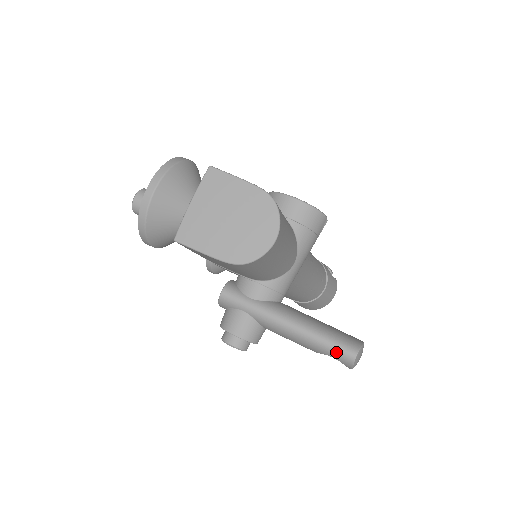
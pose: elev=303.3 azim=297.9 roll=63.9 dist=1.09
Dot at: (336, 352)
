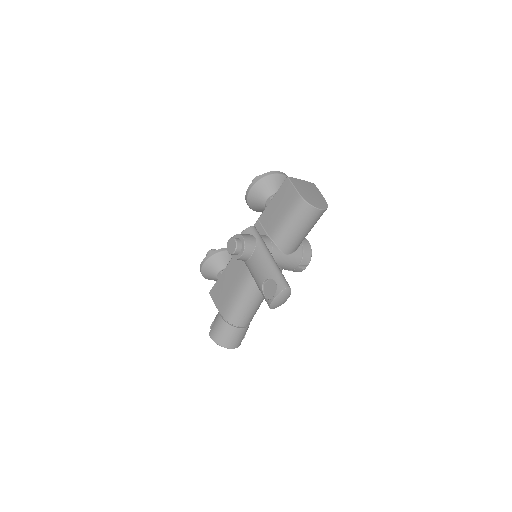
Dot at: (282, 279)
